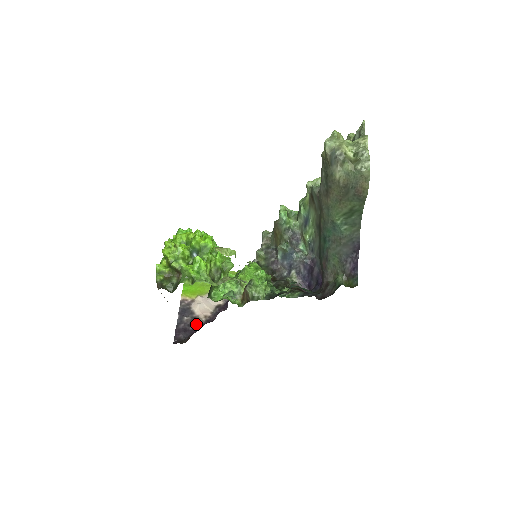
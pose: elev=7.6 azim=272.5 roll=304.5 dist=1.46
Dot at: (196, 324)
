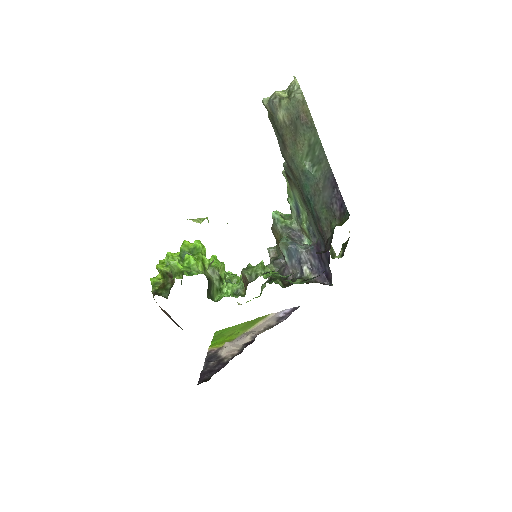
Dot at: (222, 363)
